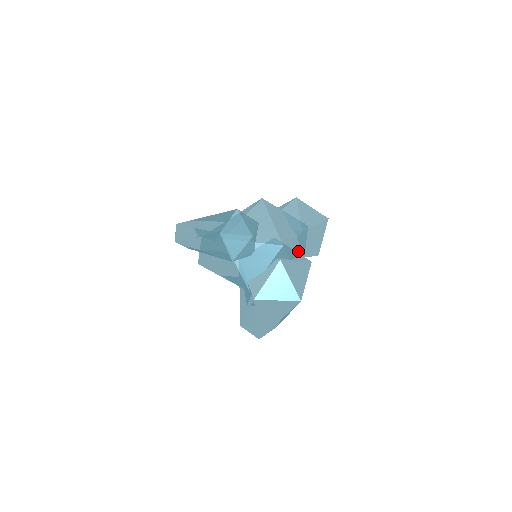
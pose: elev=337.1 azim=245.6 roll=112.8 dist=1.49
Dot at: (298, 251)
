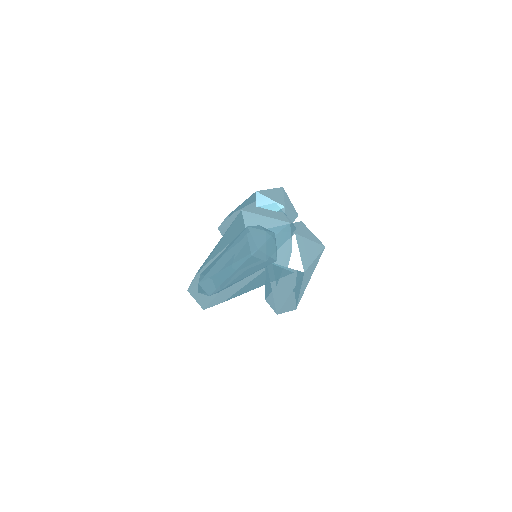
Dot at: (291, 222)
